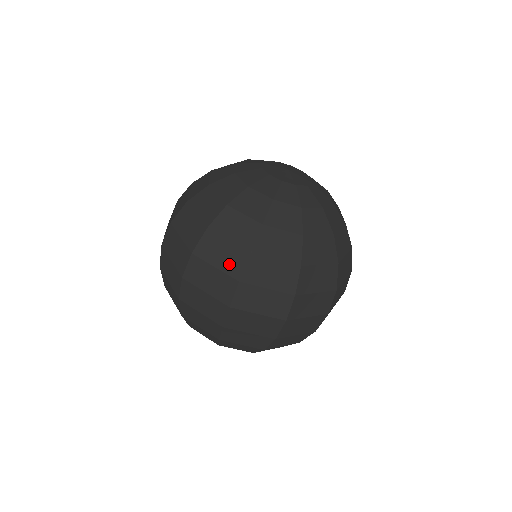
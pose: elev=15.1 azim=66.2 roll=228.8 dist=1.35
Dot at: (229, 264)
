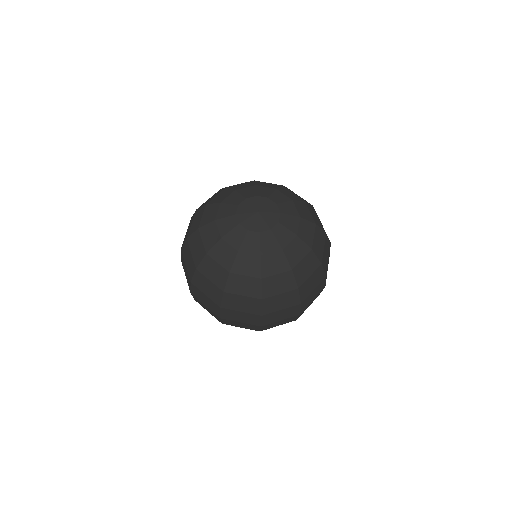
Dot at: (213, 295)
